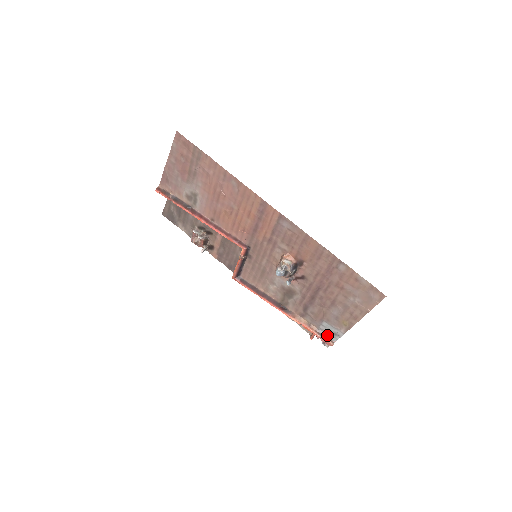
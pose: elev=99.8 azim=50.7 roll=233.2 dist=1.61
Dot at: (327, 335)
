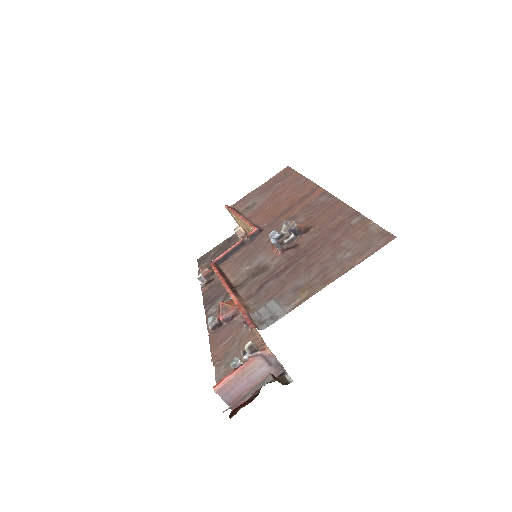
Dot at: (259, 321)
